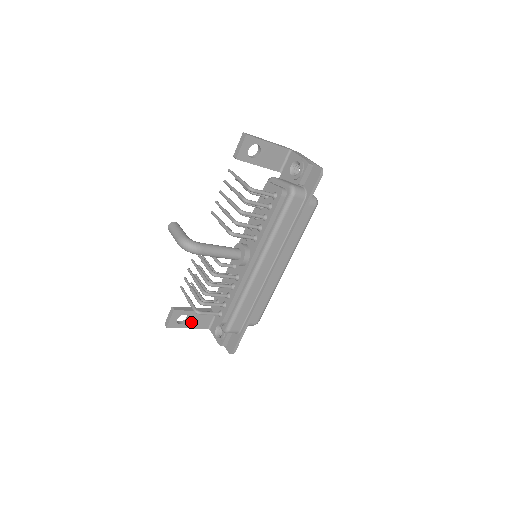
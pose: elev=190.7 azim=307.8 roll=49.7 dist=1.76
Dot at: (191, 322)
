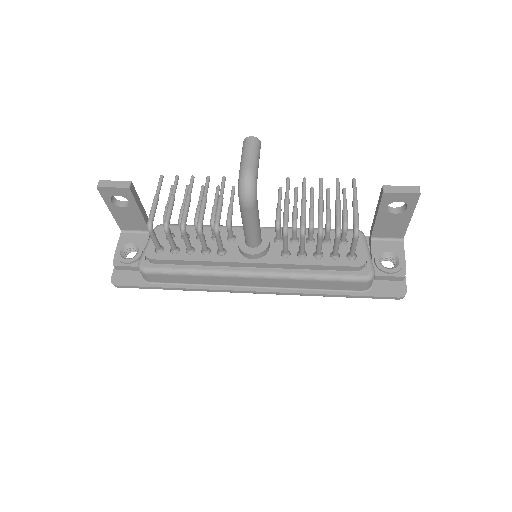
Dot at: (121, 210)
